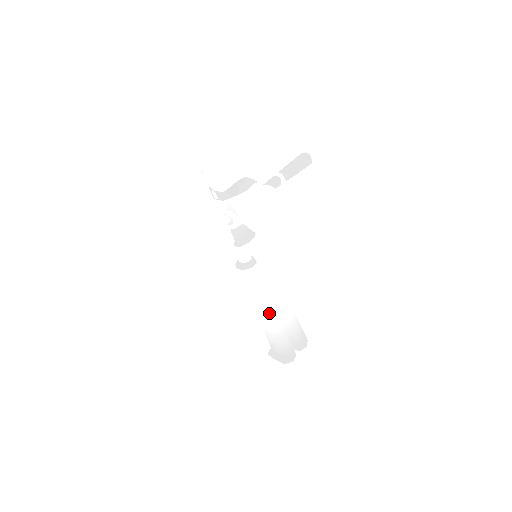
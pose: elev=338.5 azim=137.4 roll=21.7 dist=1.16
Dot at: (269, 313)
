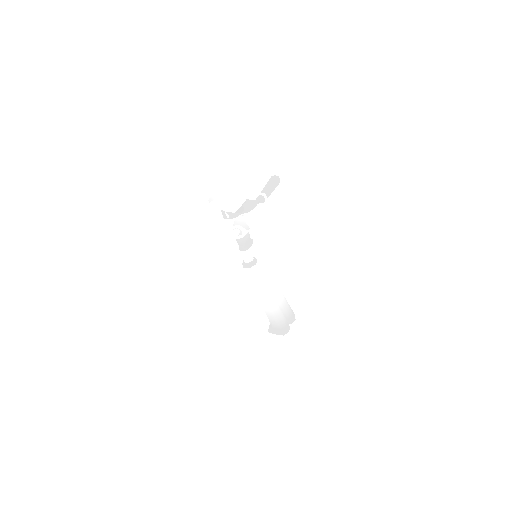
Dot at: (269, 298)
